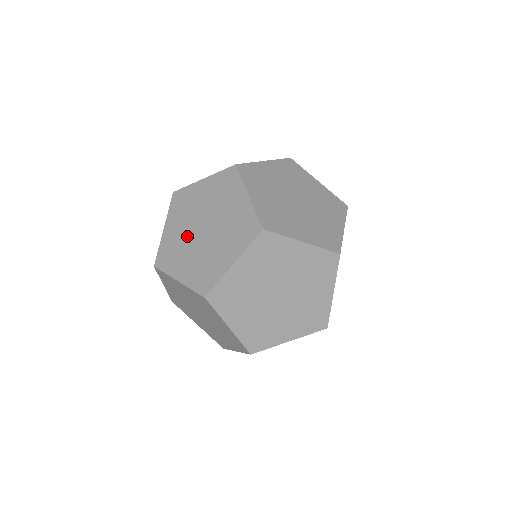
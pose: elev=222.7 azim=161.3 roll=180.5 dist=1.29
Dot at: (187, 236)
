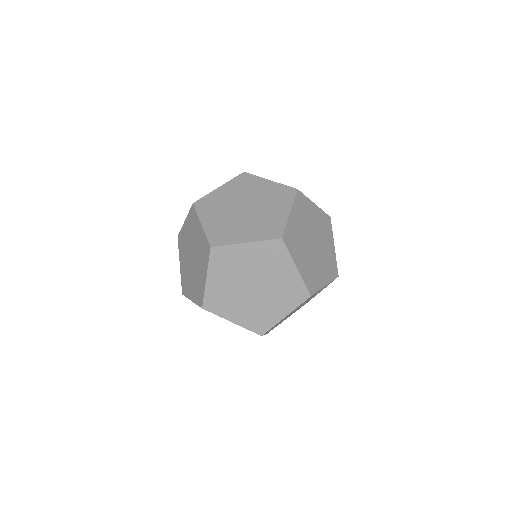
Dot at: (188, 248)
